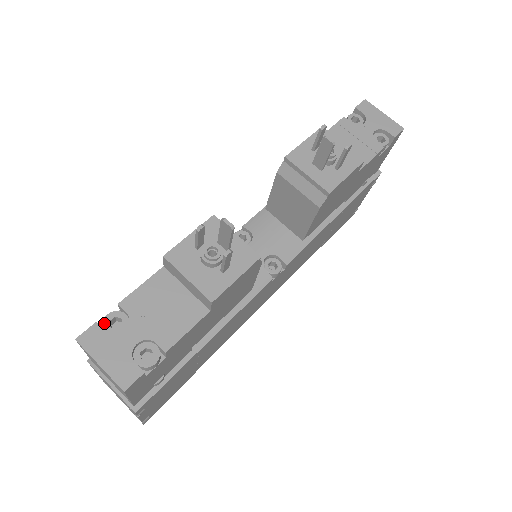
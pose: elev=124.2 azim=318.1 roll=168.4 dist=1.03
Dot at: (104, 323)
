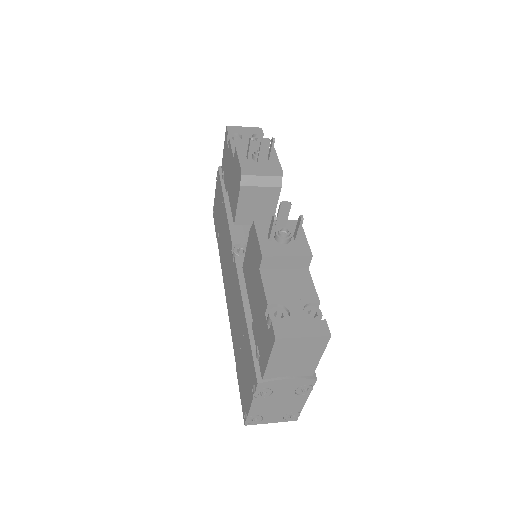
Dot at: (274, 320)
